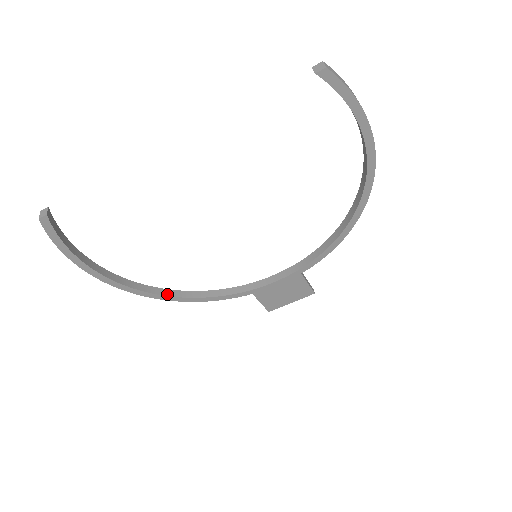
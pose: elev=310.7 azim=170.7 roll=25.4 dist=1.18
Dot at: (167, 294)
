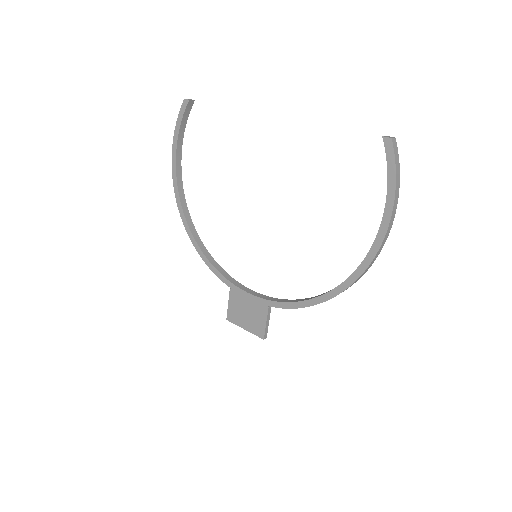
Dot at: (191, 227)
